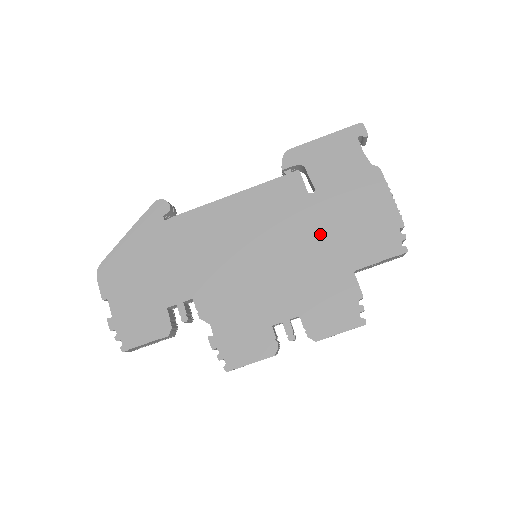
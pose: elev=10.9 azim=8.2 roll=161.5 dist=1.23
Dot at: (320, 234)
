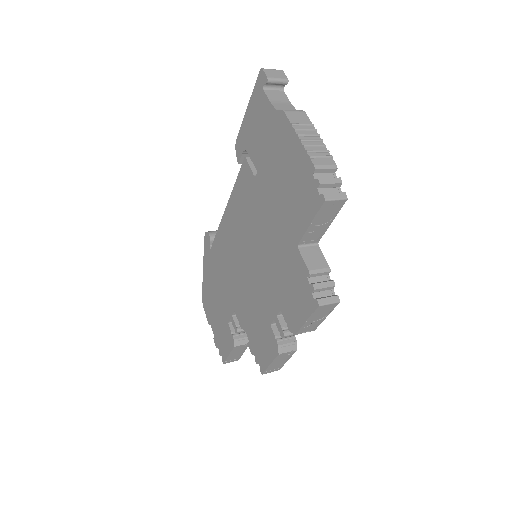
Dot at: (270, 216)
